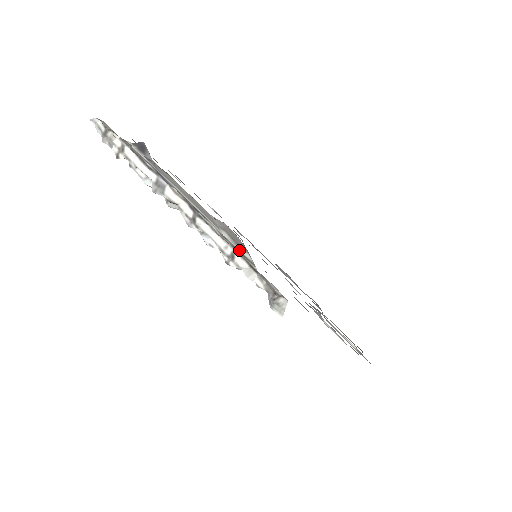
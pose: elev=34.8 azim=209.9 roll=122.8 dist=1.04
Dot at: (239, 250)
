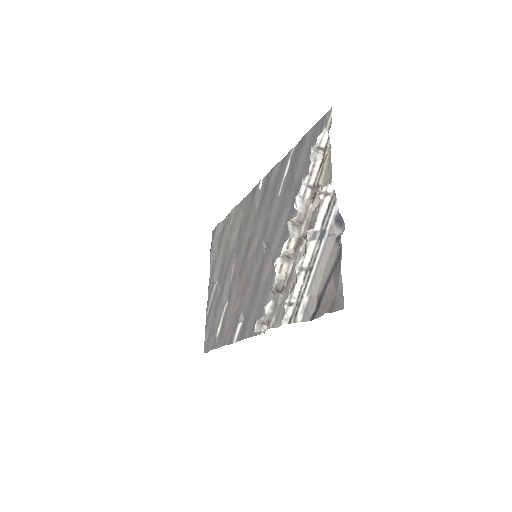
Dot at: (299, 310)
